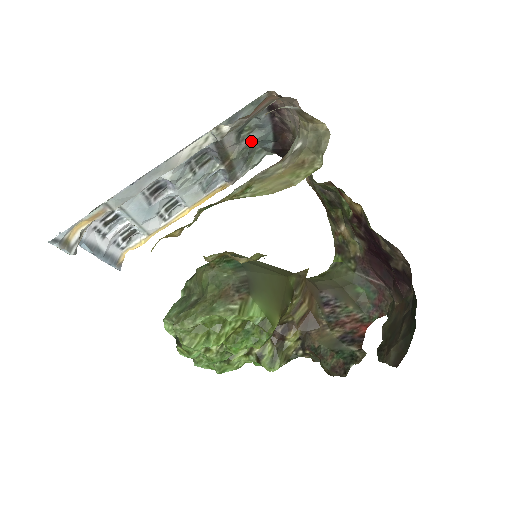
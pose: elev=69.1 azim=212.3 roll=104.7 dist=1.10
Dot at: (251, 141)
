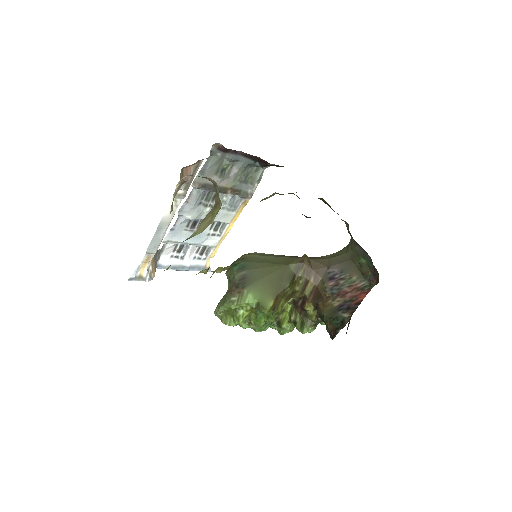
Dot at: (237, 171)
